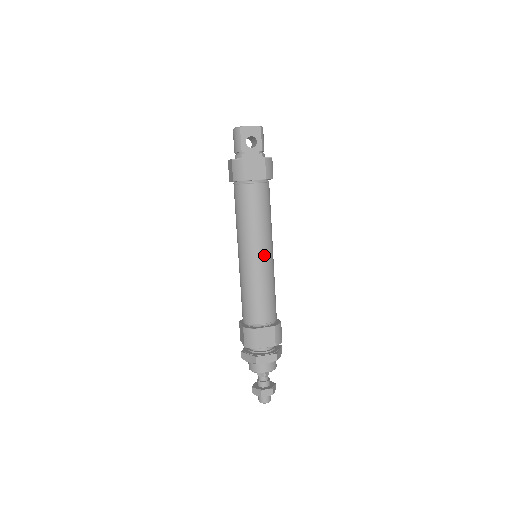
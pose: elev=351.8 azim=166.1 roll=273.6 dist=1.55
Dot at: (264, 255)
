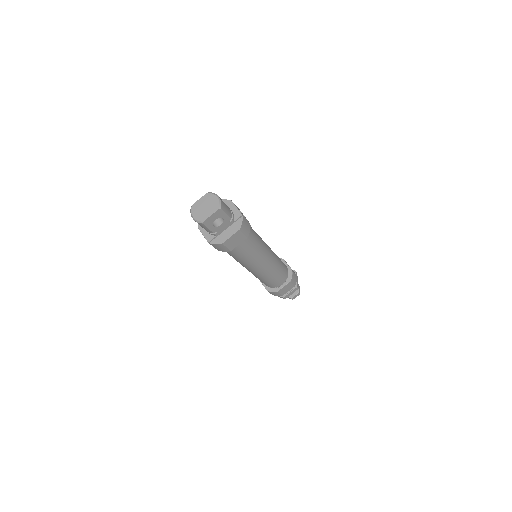
Dot at: (266, 264)
